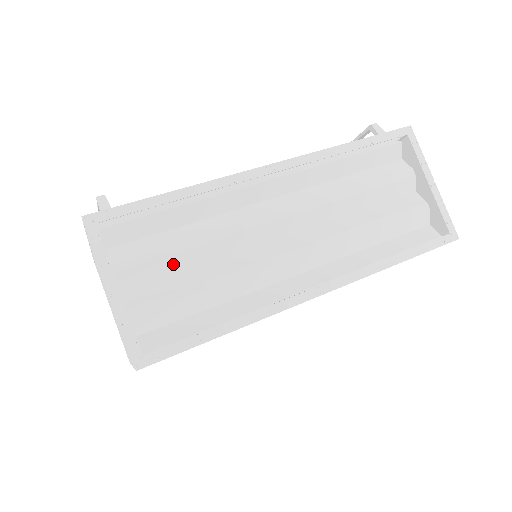
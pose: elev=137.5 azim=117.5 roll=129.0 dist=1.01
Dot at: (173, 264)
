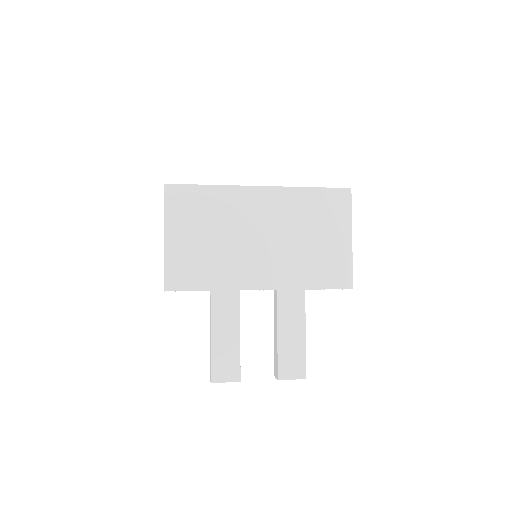
Dot at: occluded
